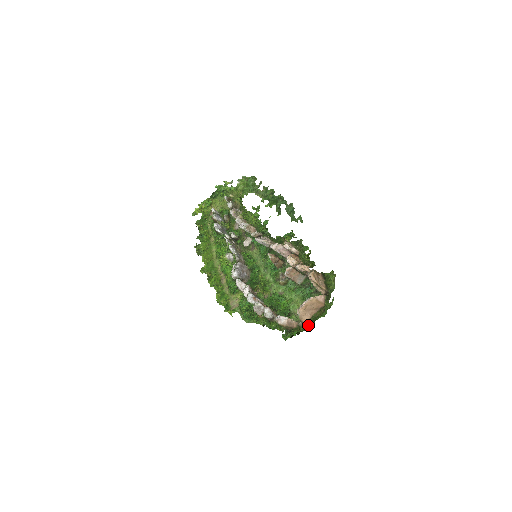
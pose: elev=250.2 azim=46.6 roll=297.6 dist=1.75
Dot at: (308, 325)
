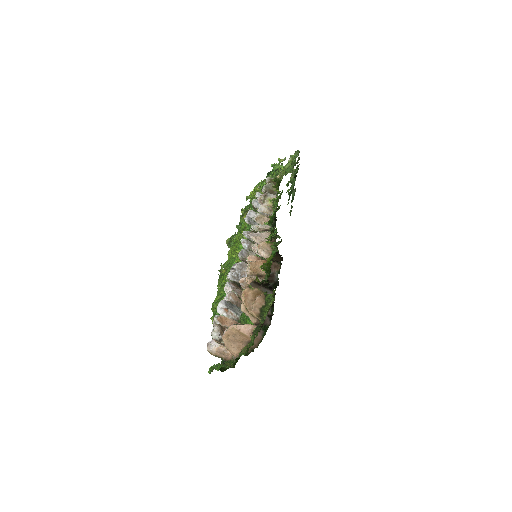
Dot at: occluded
